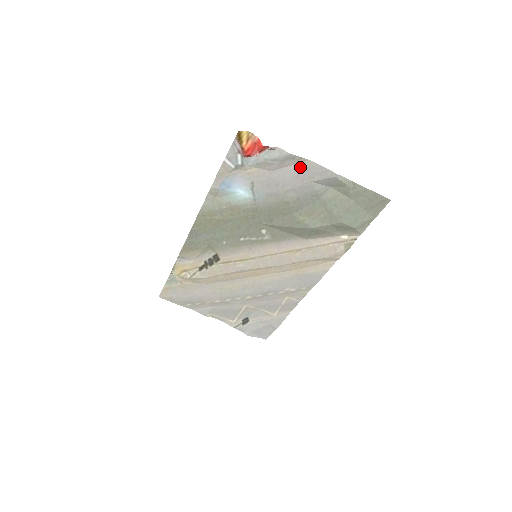
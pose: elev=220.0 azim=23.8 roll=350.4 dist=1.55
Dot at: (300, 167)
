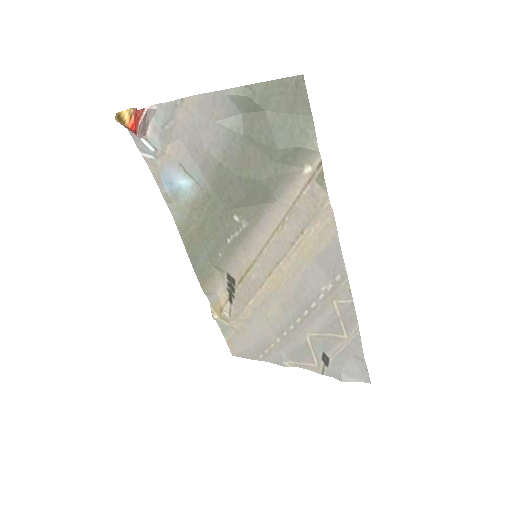
Dot at: (193, 112)
